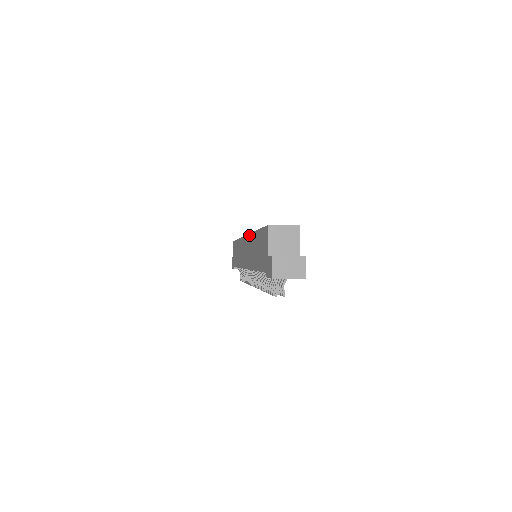
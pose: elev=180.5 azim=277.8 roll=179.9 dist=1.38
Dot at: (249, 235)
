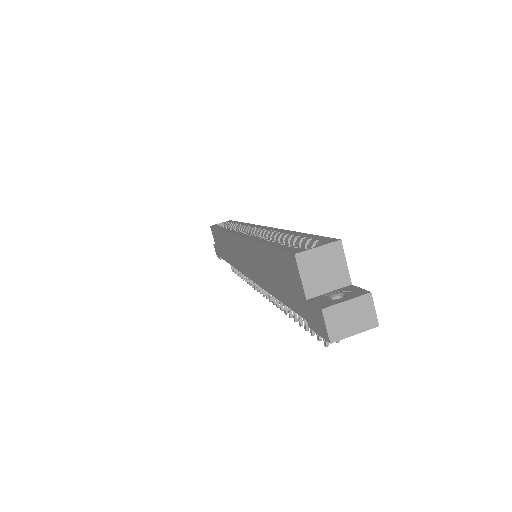
Dot at: (245, 240)
